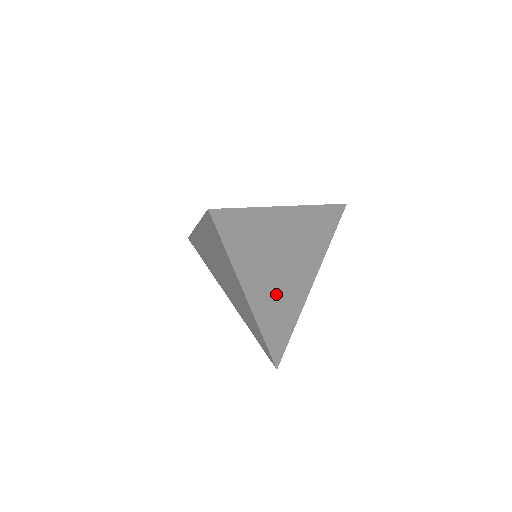
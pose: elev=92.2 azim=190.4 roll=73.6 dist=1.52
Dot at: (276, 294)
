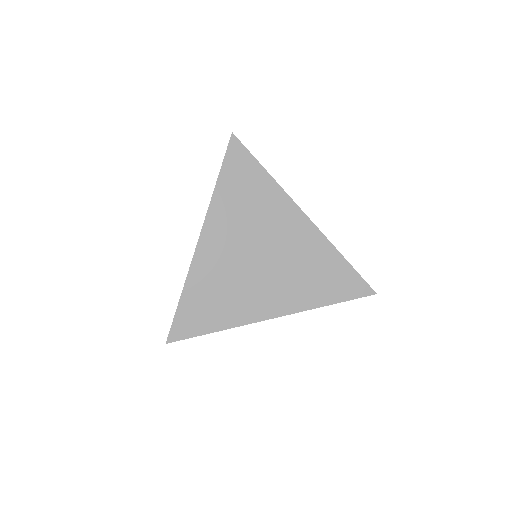
Dot at: (228, 272)
